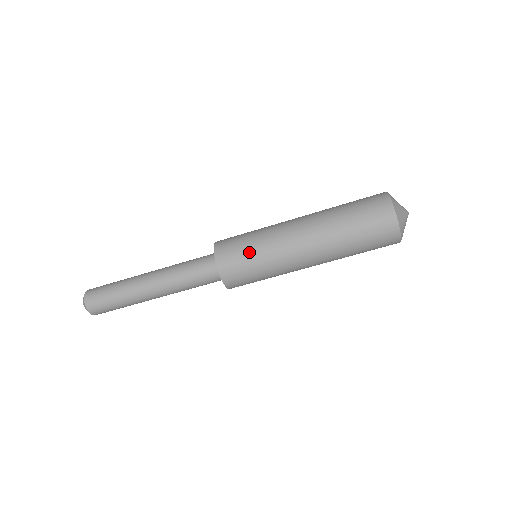
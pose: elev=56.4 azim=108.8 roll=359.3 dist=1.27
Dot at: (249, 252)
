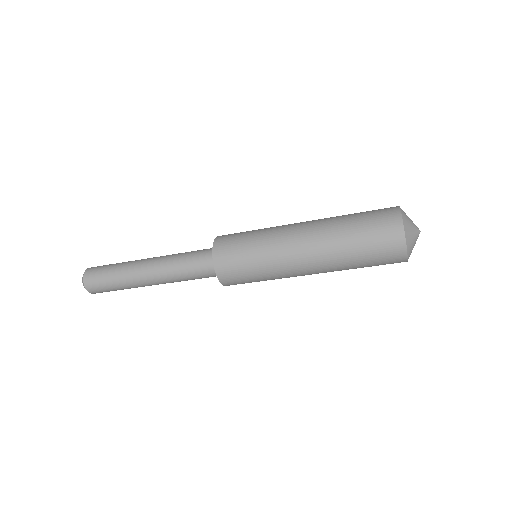
Dot at: (255, 280)
